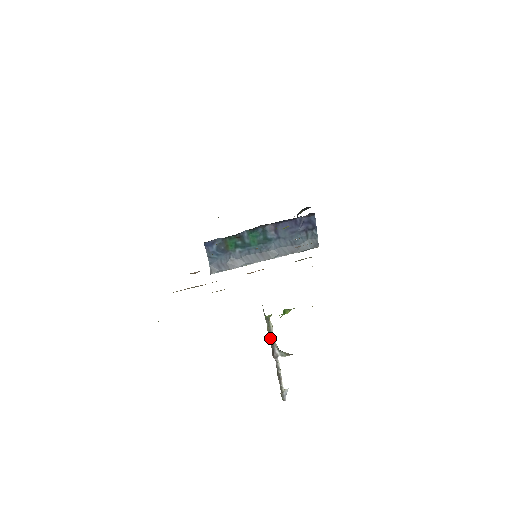
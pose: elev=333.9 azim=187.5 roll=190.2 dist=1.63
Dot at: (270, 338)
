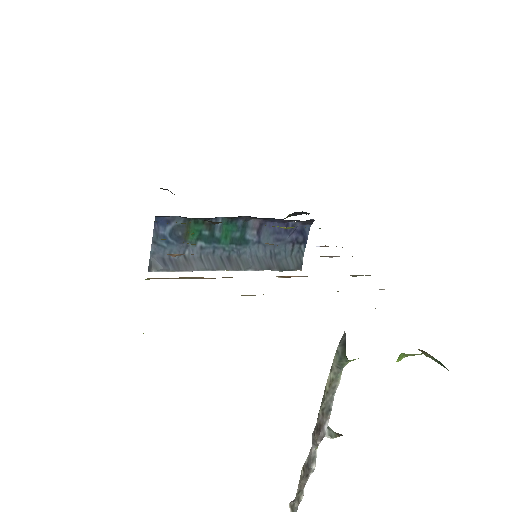
Dot at: (326, 401)
